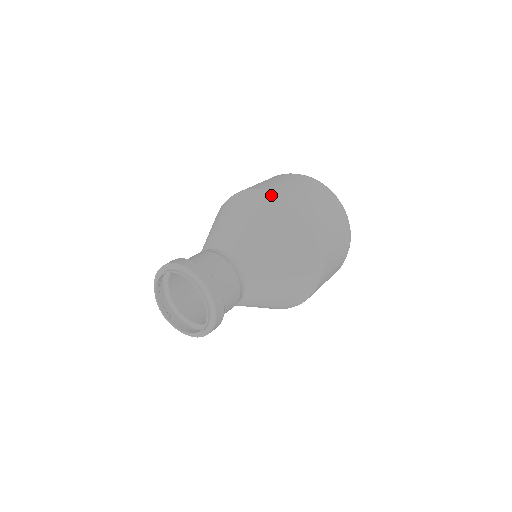
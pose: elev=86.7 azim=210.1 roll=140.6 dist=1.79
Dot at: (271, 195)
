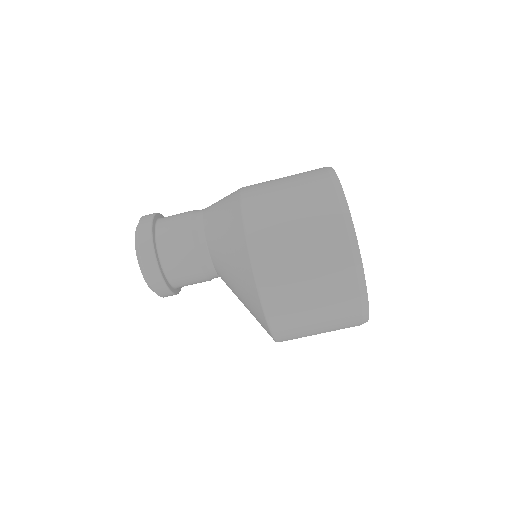
Dot at: (254, 282)
